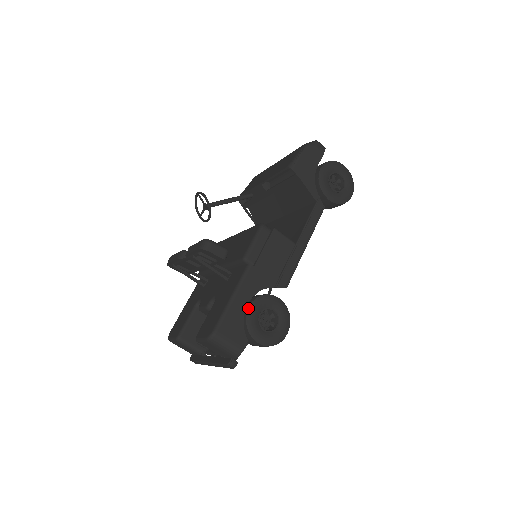
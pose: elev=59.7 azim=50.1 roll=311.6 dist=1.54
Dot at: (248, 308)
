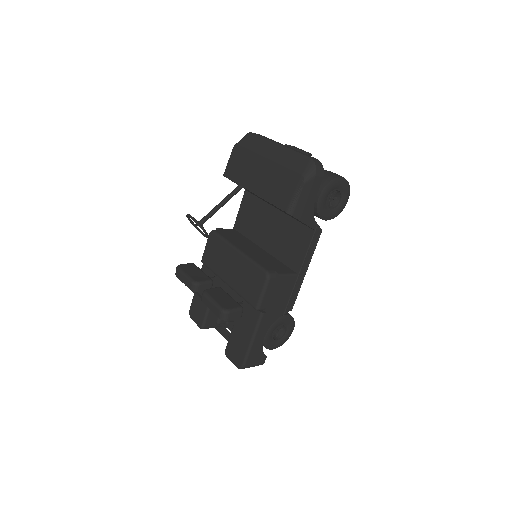
Dot at: occluded
